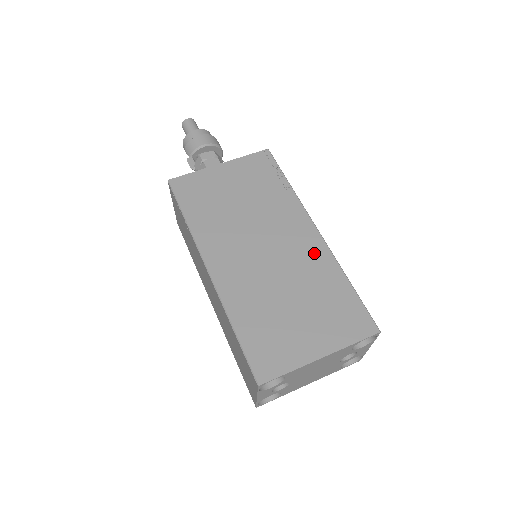
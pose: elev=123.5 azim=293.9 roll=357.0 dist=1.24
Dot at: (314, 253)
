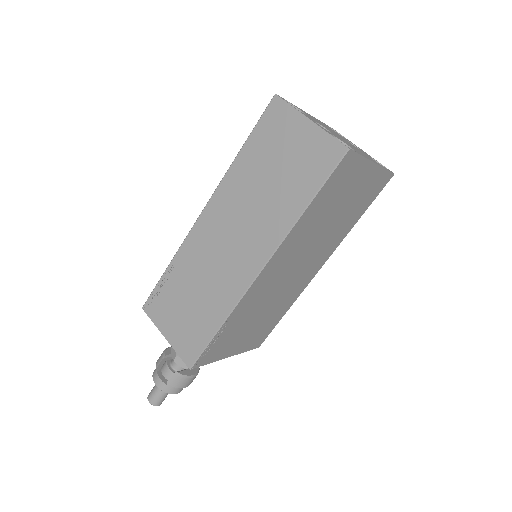
Dot at: occluded
